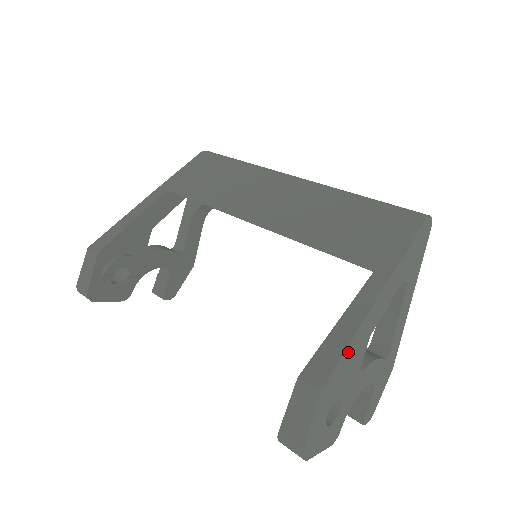
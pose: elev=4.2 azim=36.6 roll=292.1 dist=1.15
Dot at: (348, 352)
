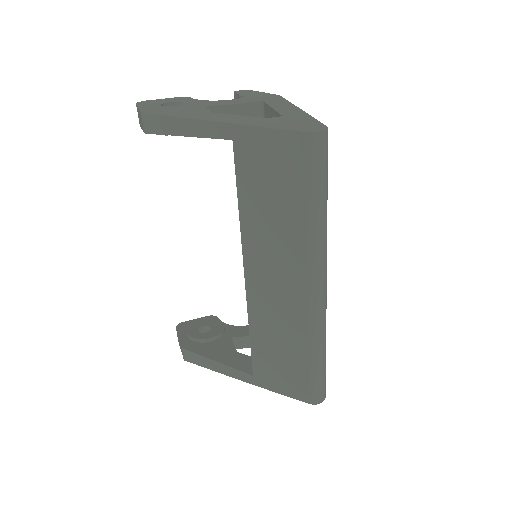
Dot at: occluded
